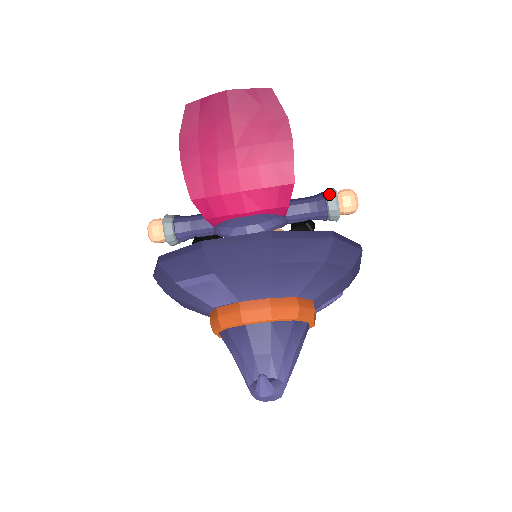
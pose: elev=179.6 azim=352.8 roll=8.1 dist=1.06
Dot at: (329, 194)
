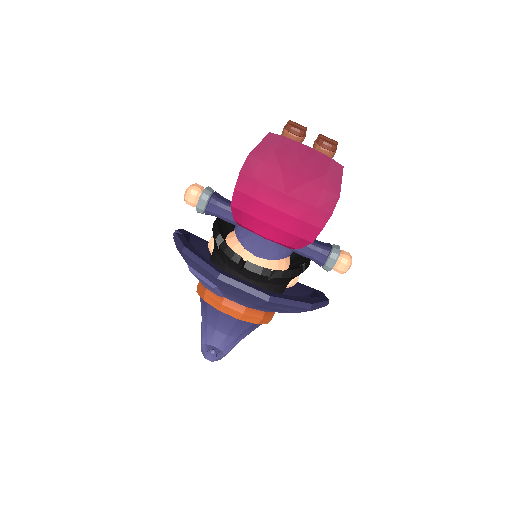
Dot at: (333, 254)
